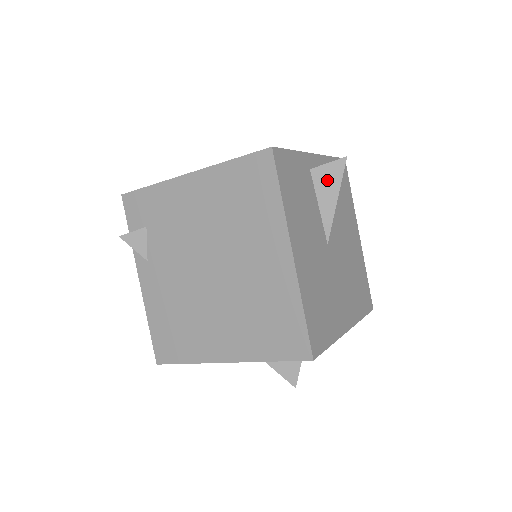
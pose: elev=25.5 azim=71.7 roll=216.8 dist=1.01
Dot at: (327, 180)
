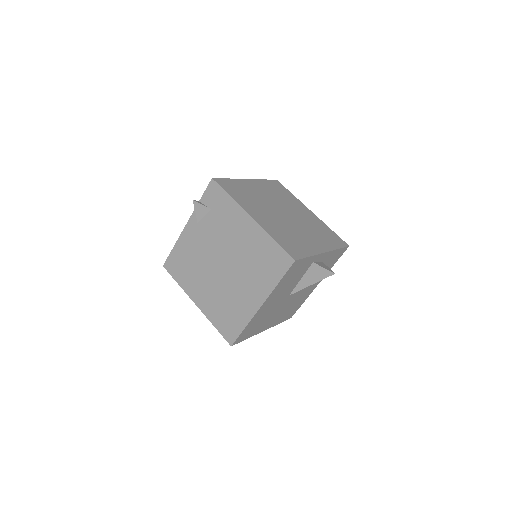
Dot at: (316, 273)
